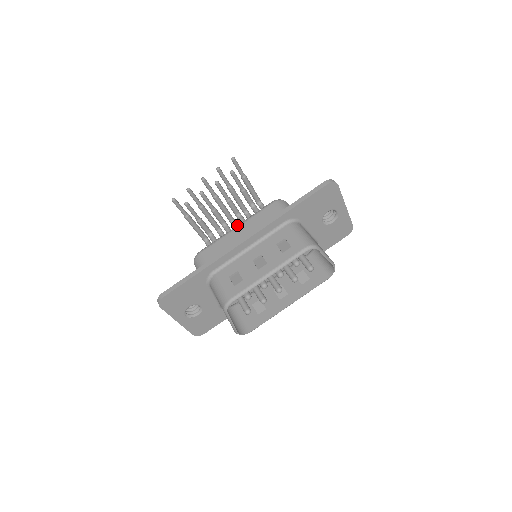
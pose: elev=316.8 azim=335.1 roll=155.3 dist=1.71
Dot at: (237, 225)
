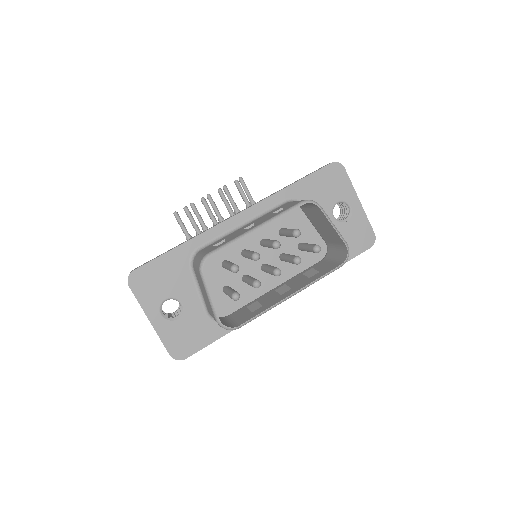
Dot at: occluded
